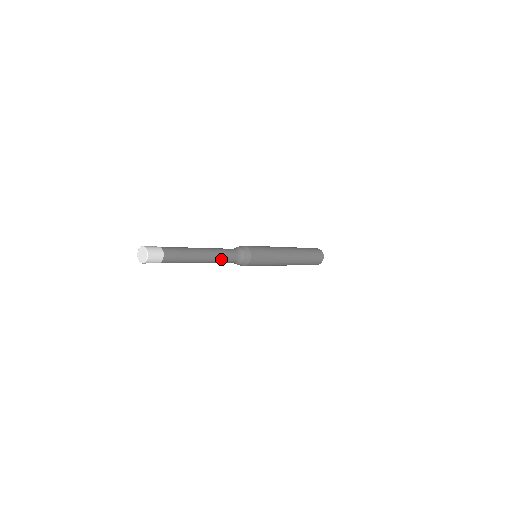
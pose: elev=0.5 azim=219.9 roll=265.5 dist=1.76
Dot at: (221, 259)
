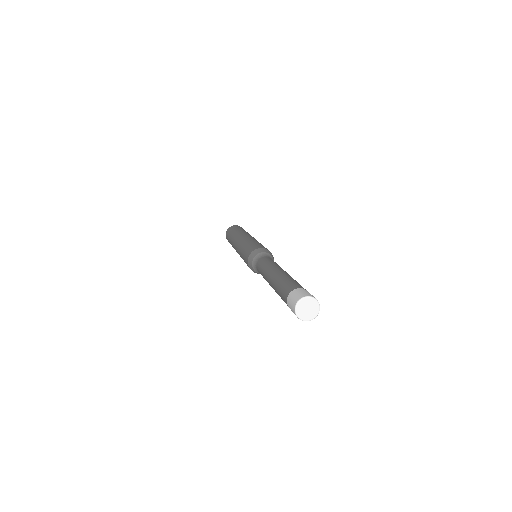
Dot at: occluded
